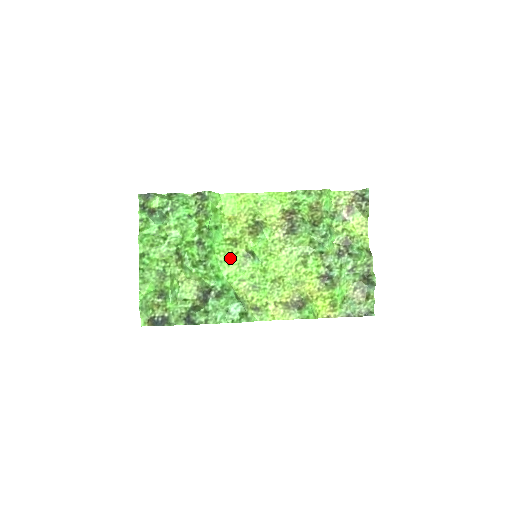
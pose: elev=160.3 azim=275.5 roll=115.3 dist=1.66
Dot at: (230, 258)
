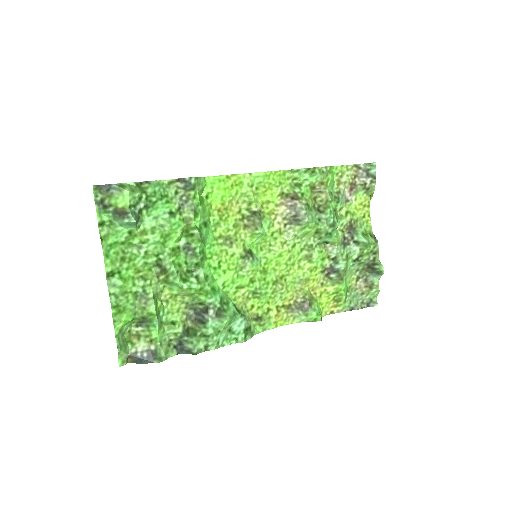
Dot at: (225, 262)
